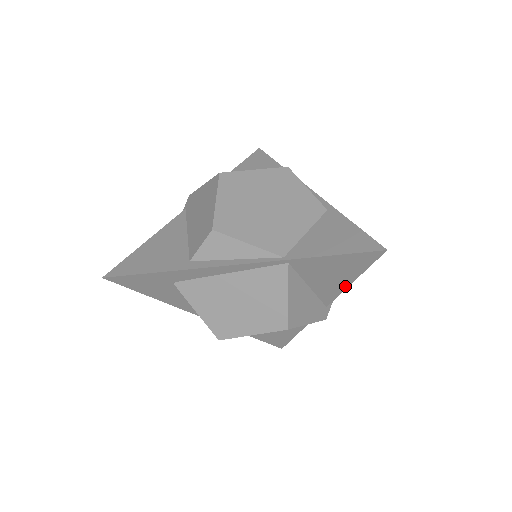
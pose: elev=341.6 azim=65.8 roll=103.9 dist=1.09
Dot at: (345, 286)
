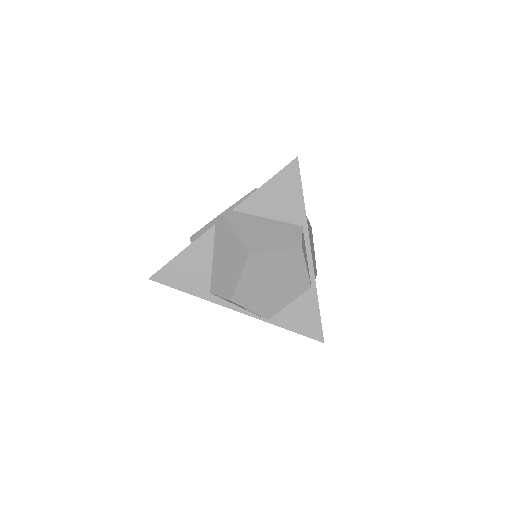
Dot at: occluded
